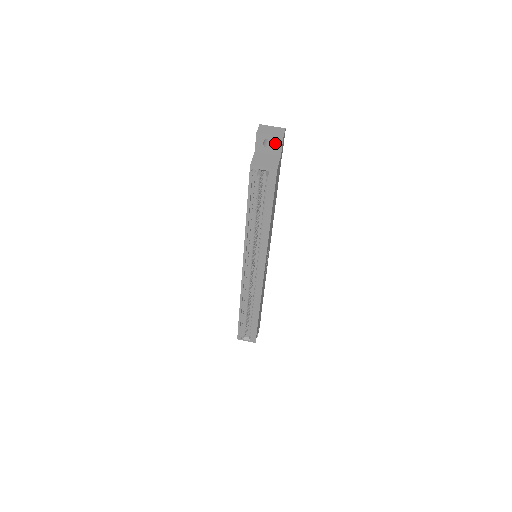
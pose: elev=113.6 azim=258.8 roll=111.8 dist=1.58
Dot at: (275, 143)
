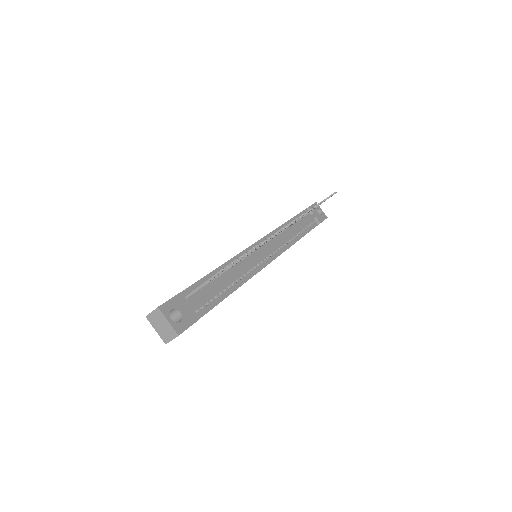
Dot at: occluded
